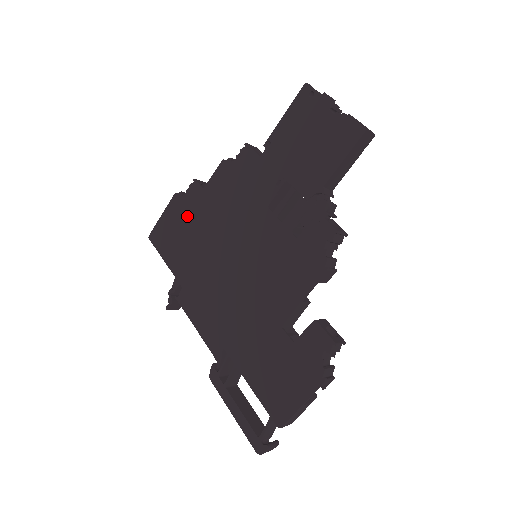
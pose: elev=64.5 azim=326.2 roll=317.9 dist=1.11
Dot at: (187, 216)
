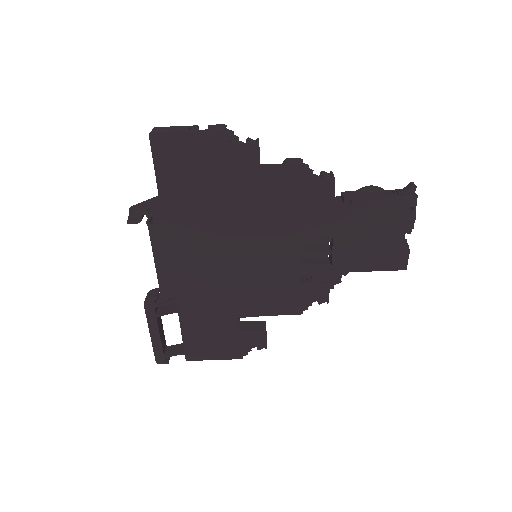
Dot at: (220, 169)
